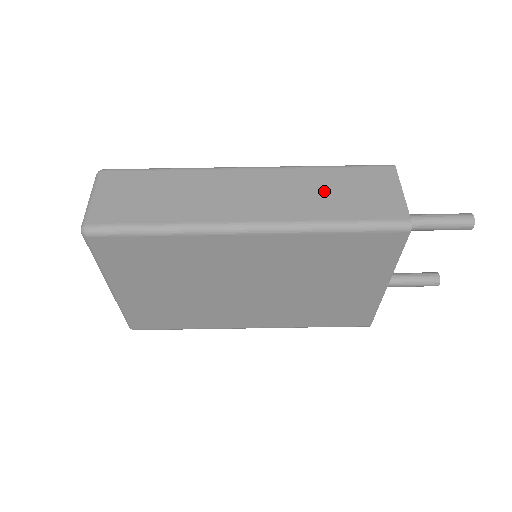
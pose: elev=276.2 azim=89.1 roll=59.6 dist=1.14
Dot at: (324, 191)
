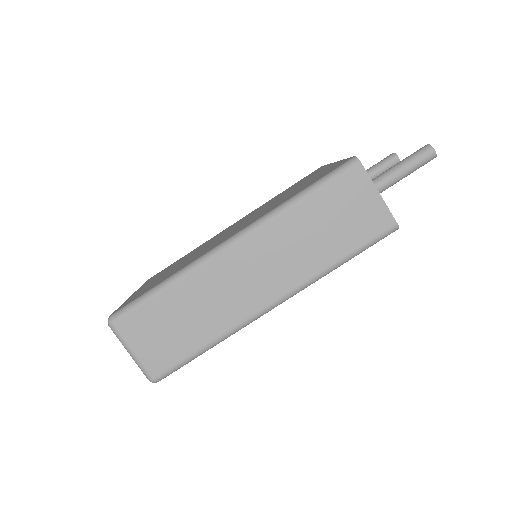
Dot at: (314, 233)
